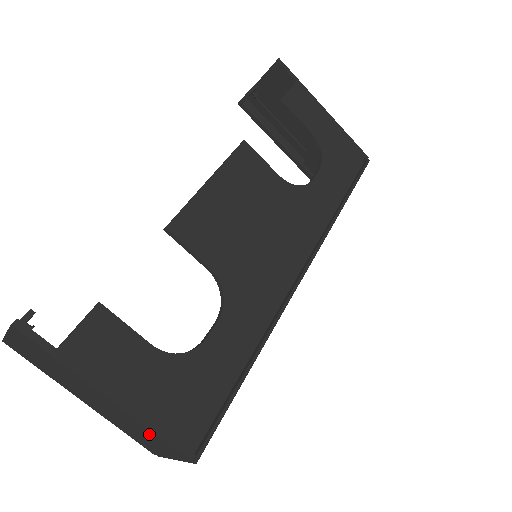
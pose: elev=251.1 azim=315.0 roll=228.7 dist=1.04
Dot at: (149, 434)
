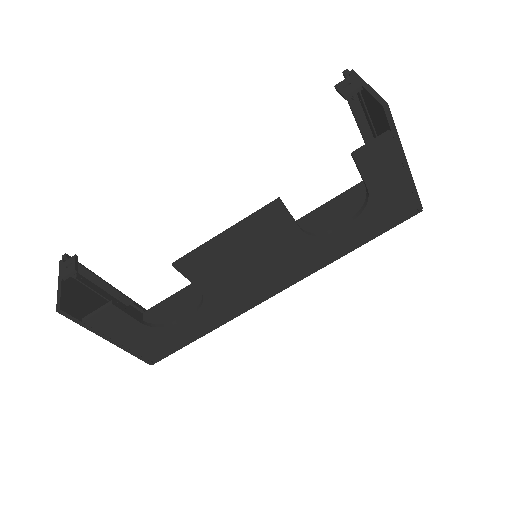
Dot at: occluded
